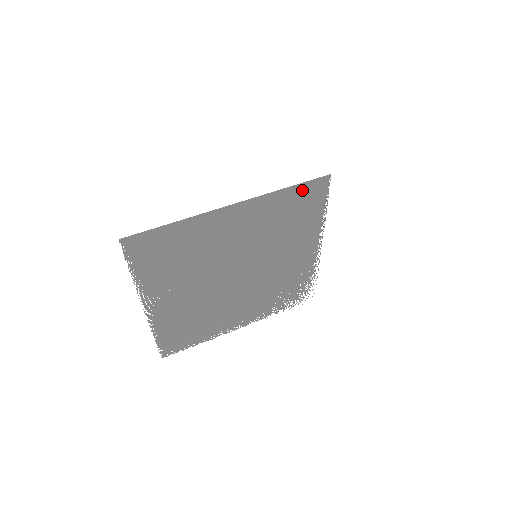
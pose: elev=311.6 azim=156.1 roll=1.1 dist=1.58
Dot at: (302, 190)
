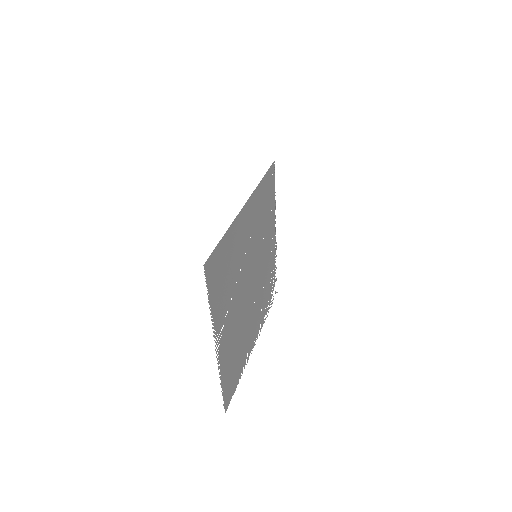
Dot at: (267, 179)
